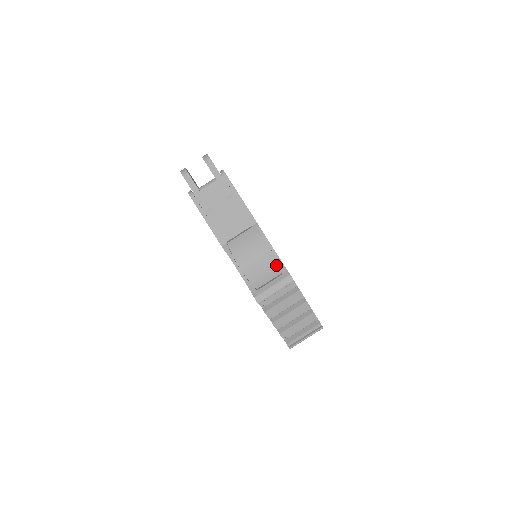
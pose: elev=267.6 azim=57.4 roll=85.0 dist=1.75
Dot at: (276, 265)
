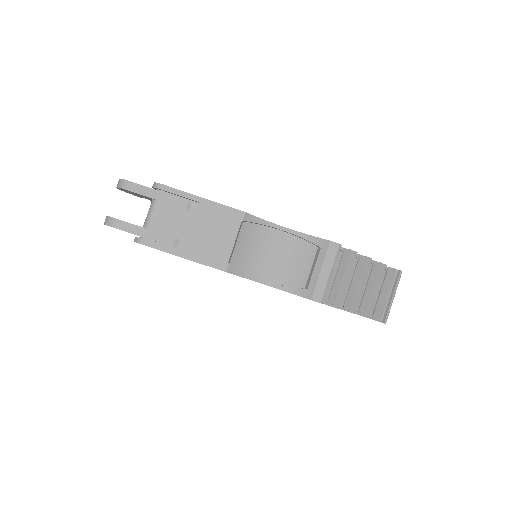
Dot at: (303, 244)
